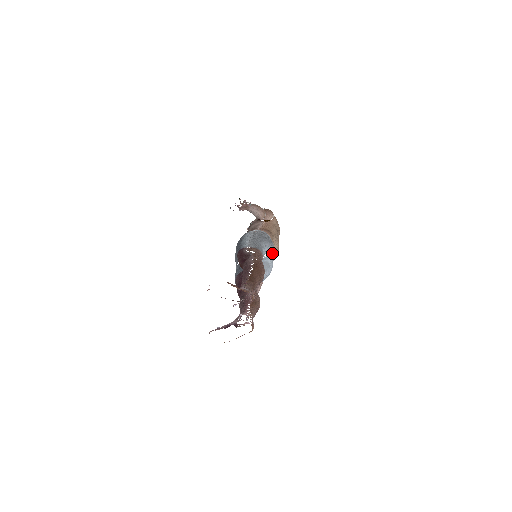
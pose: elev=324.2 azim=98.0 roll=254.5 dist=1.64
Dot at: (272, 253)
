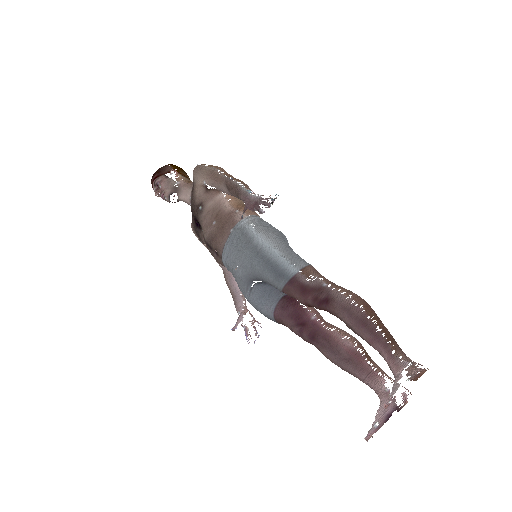
Dot at: occluded
